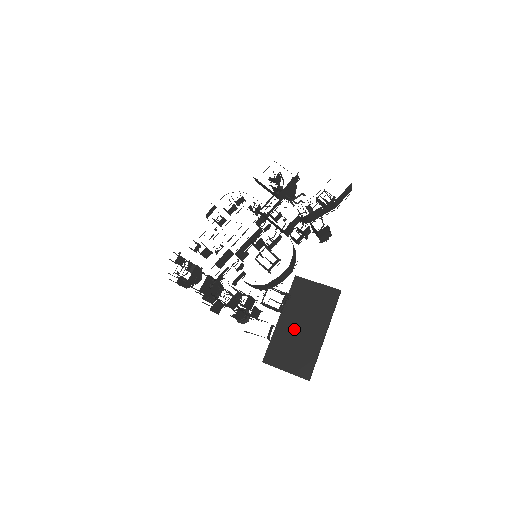
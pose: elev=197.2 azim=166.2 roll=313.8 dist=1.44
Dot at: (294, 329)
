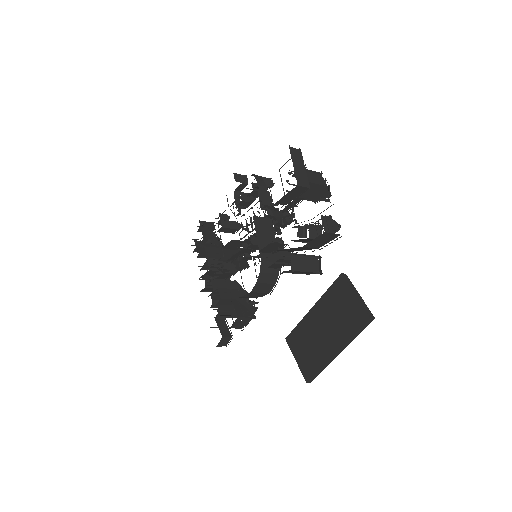
Dot at: (317, 328)
